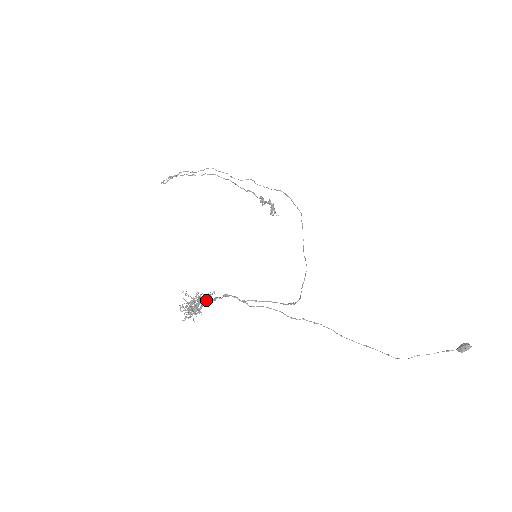
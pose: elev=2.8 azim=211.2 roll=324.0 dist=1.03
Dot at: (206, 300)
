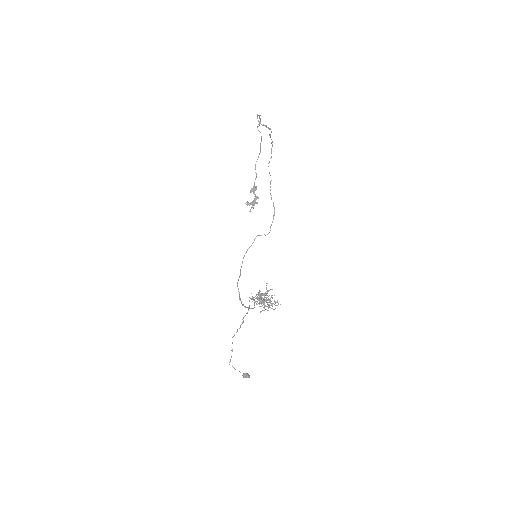
Dot at: (272, 304)
